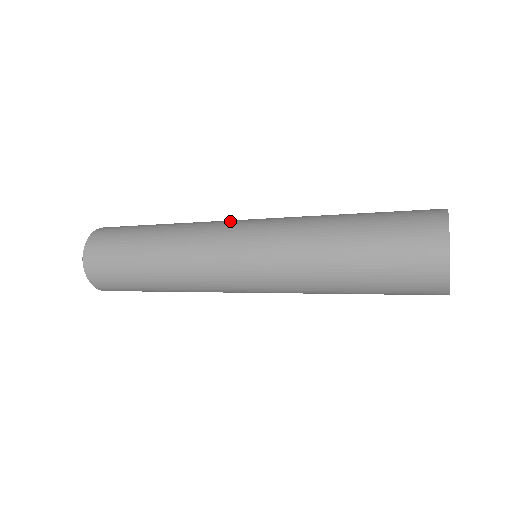
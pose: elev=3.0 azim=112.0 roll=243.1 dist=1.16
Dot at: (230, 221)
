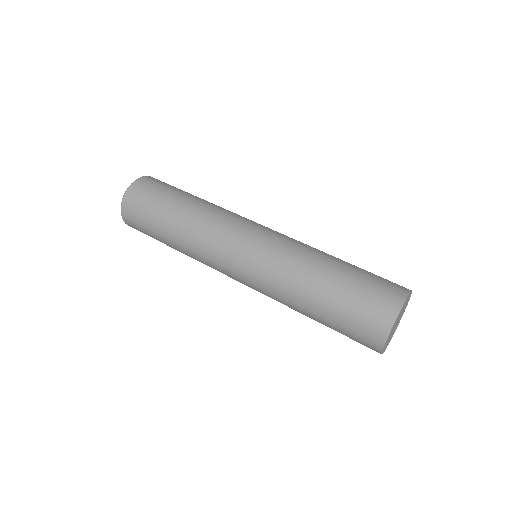
Dot at: (223, 259)
